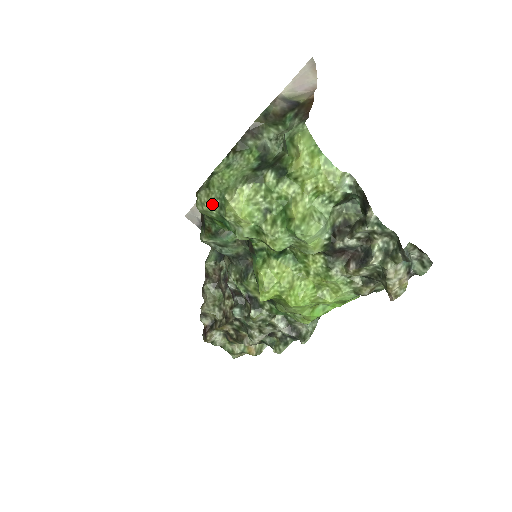
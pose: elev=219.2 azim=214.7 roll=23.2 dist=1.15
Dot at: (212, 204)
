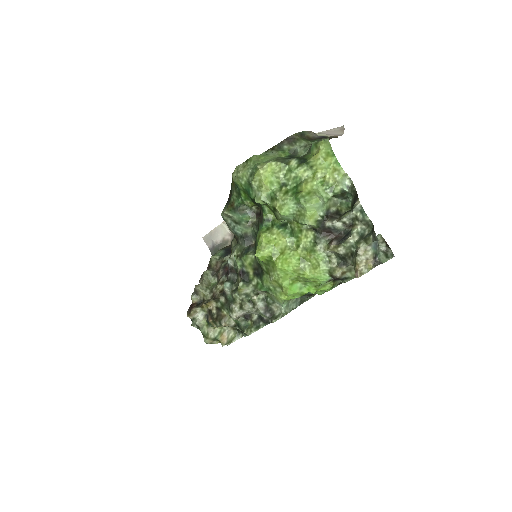
Dot at: (245, 172)
